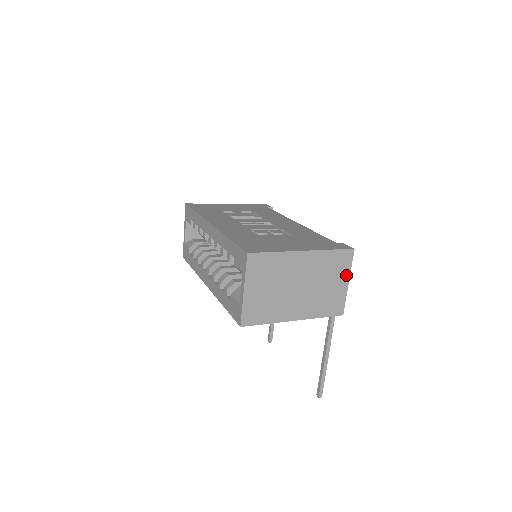
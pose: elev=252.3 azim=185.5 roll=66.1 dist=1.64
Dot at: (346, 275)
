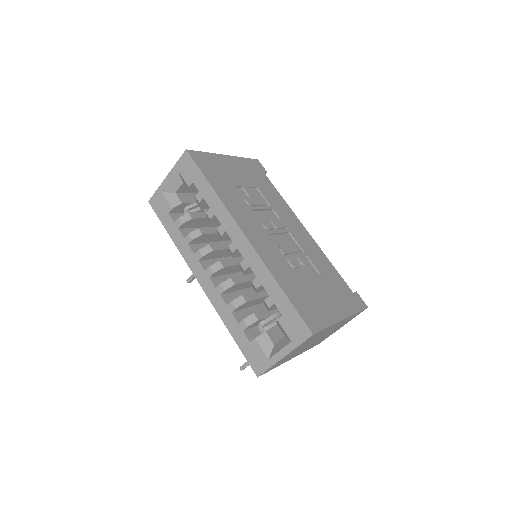
Dot at: (346, 323)
